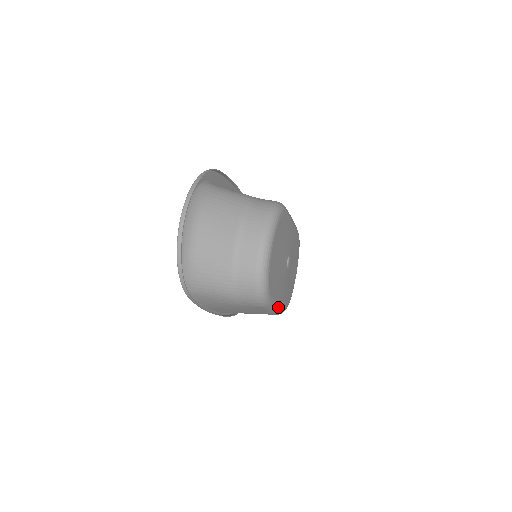
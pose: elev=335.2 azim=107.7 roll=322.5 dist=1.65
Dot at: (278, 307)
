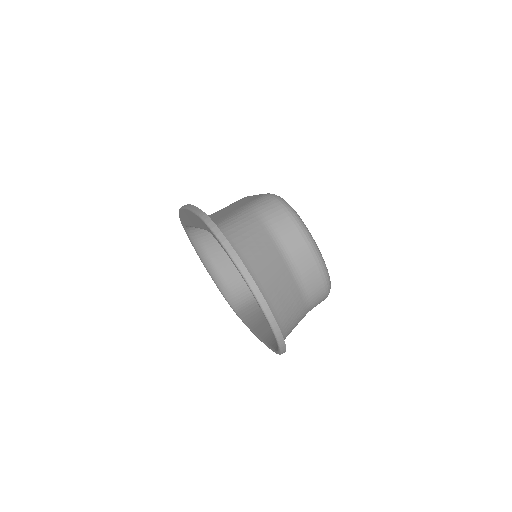
Dot at: occluded
